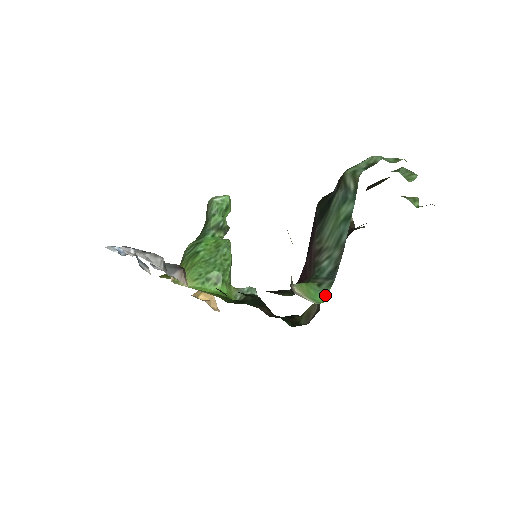
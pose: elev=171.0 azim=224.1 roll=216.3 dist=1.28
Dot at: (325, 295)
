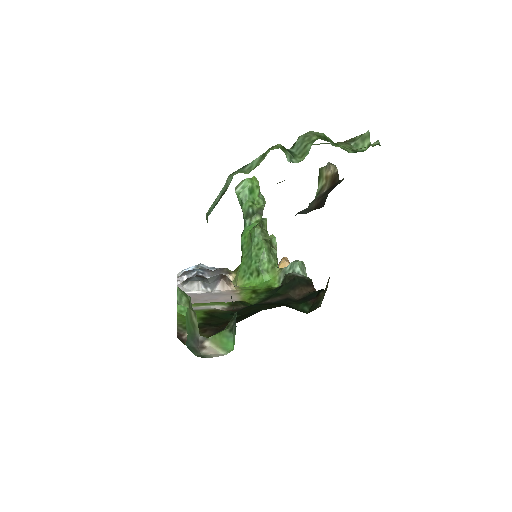
Dot at: (234, 341)
